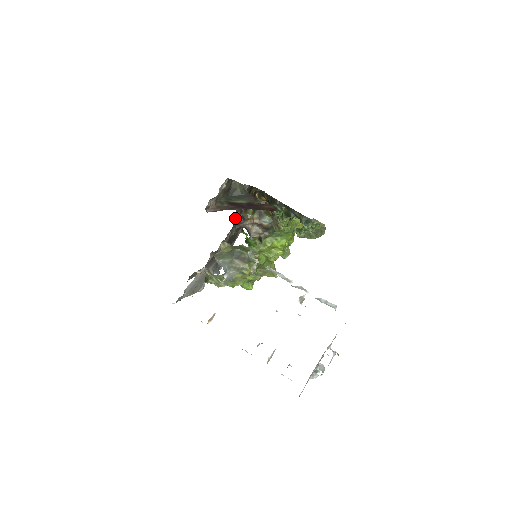
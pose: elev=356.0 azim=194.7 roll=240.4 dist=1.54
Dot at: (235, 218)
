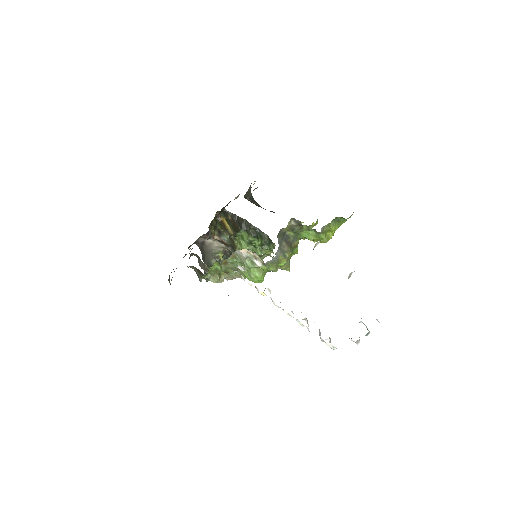
Dot at: occluded
